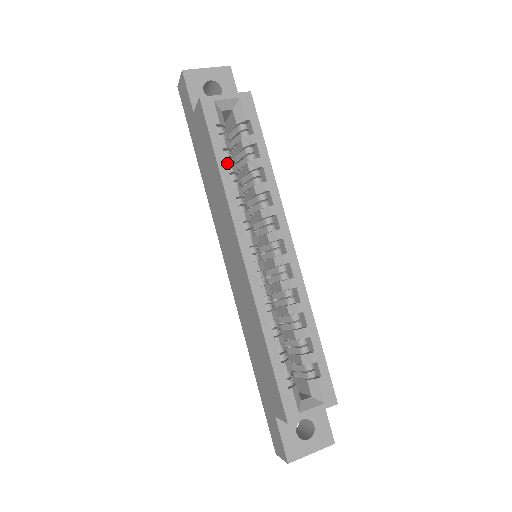
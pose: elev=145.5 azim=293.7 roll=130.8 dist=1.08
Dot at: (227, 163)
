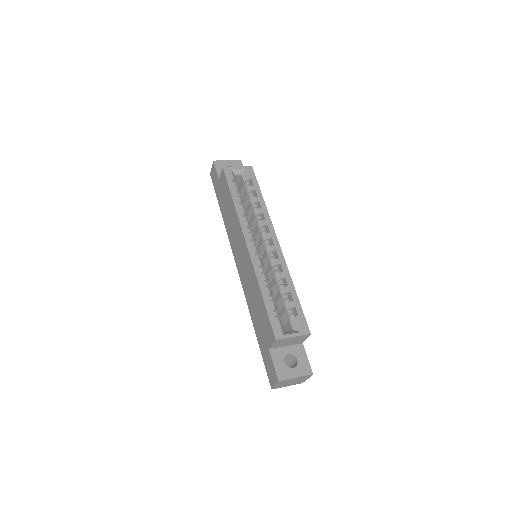
Dot at: occluded
